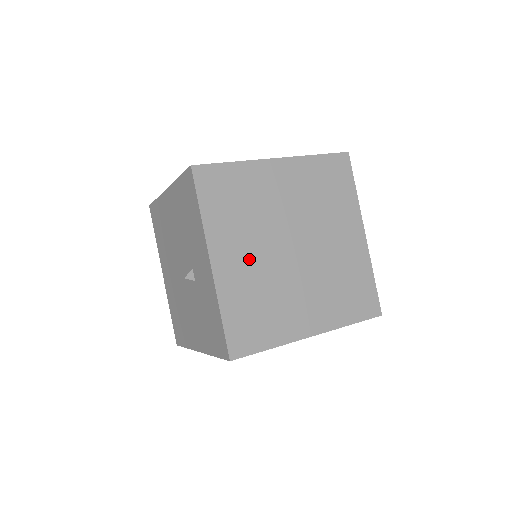
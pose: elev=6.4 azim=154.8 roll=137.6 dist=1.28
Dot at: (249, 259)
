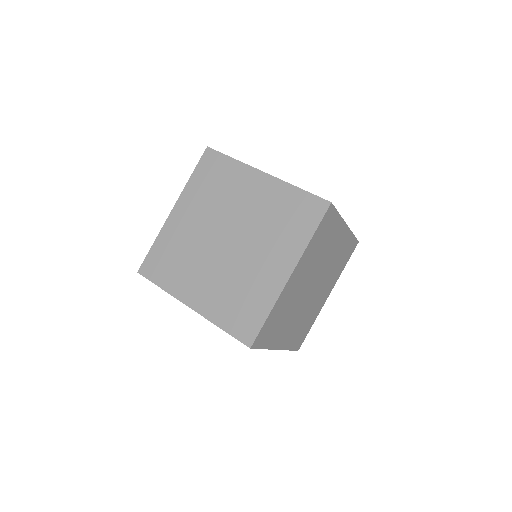
Dot at: (208, 280)
